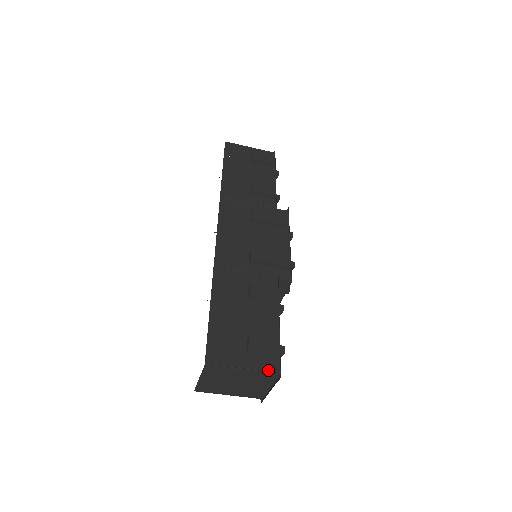
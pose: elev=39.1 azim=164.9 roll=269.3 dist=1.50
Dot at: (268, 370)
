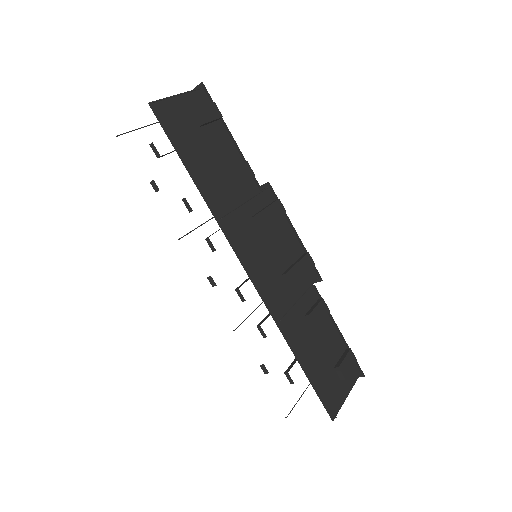
Dot at: (355, 379)
